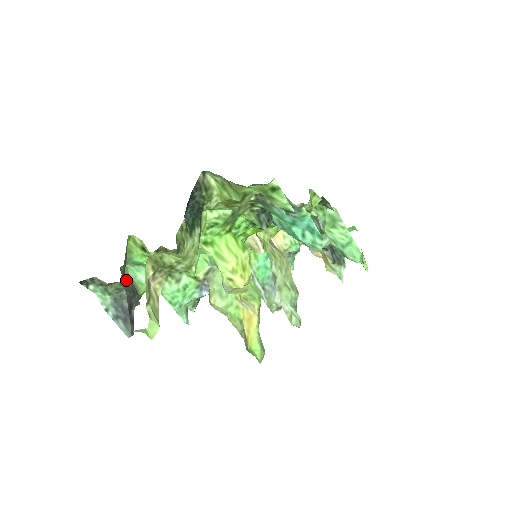
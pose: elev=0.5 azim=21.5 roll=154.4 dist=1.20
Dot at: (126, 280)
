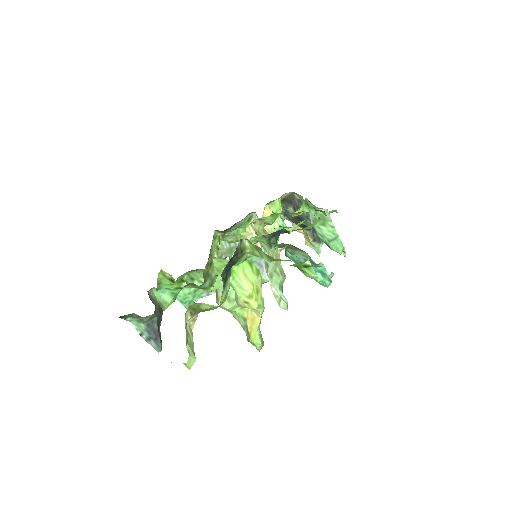
Dot at: (155, 305)
